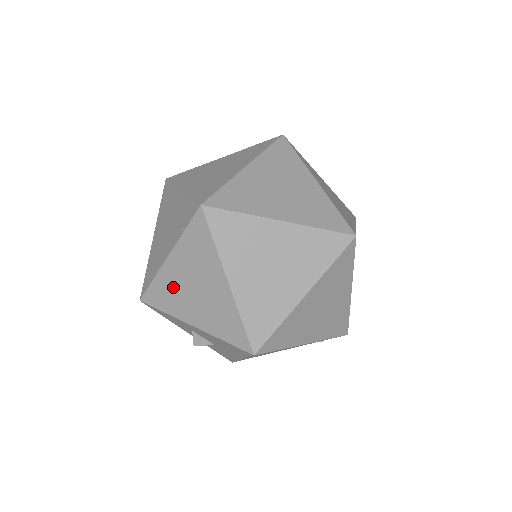
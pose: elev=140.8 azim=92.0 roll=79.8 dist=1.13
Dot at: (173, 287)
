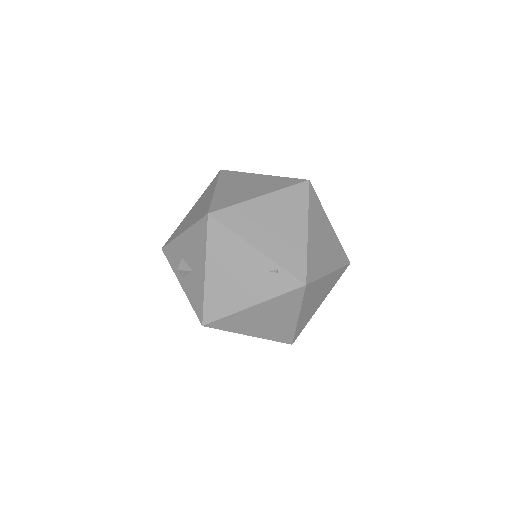
Dot at: (185, 221)
